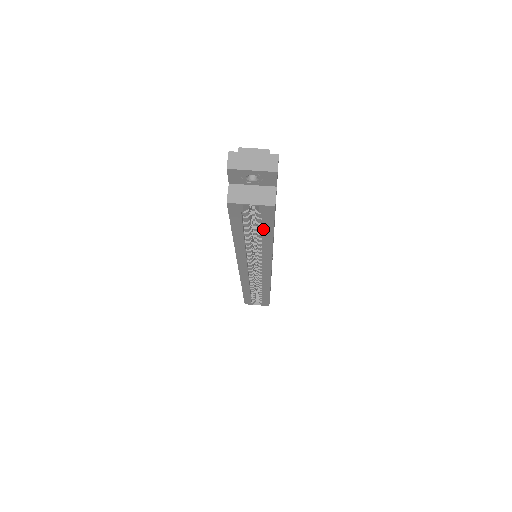
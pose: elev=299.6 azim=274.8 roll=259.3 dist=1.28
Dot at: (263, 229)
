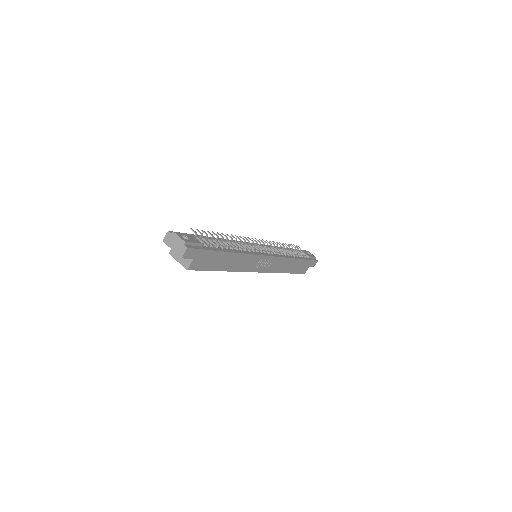
Dot at: occluded
